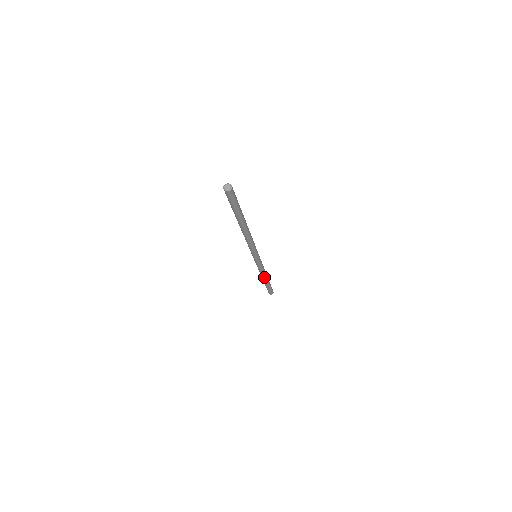
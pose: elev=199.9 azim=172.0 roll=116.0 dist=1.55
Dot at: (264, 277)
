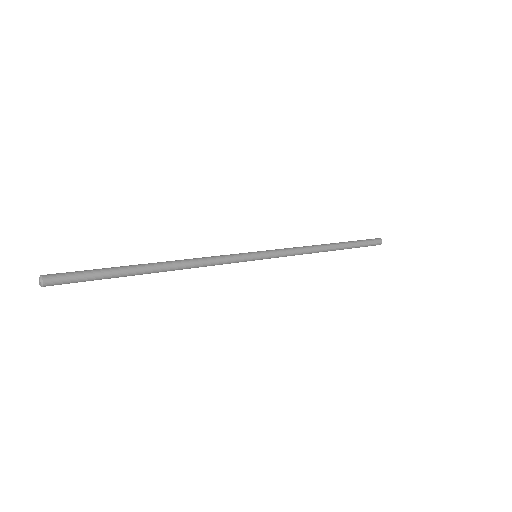
Dot at: occluded
